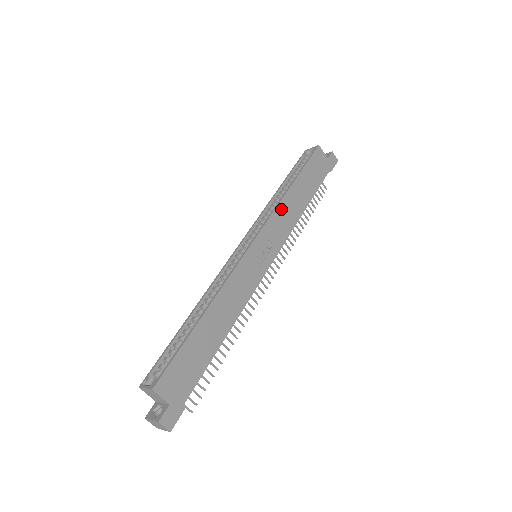
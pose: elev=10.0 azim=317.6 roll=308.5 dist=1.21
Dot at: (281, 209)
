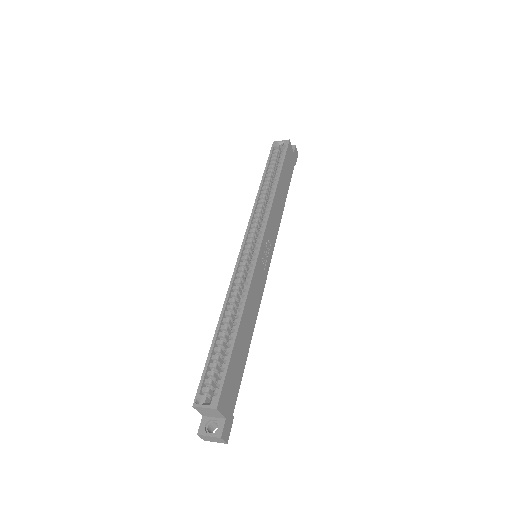
Dot at: (273, 208)
